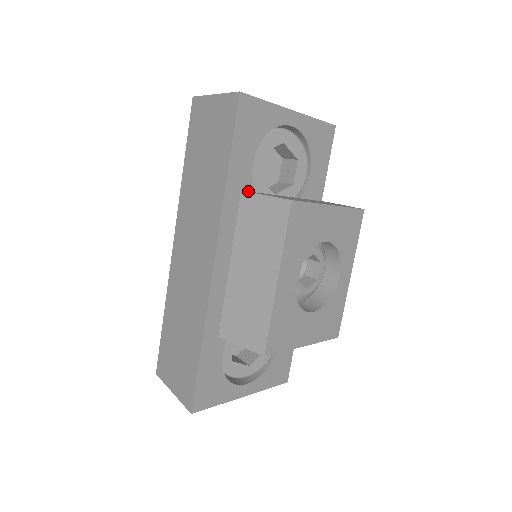
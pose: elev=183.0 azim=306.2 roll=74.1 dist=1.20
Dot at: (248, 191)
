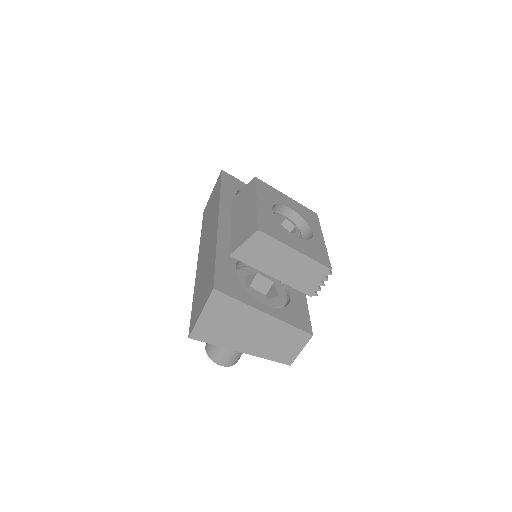
Dot at: occluded
